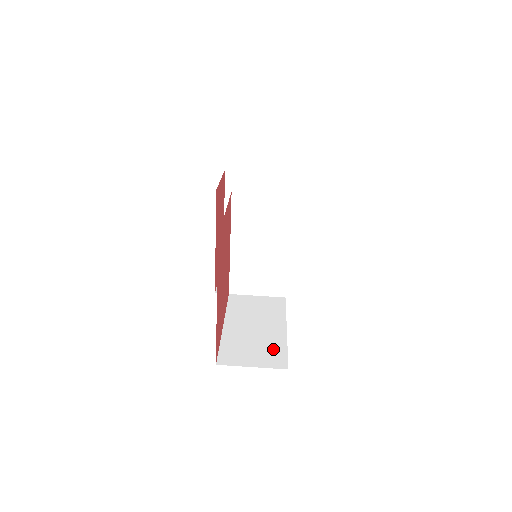
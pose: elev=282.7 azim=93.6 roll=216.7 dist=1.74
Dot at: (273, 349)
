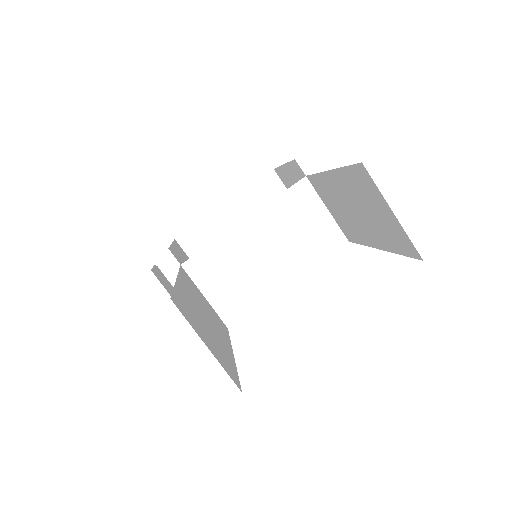
Dot at: (225, 356)
